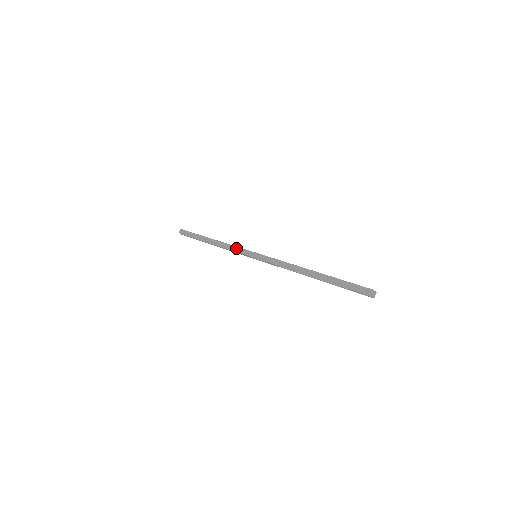
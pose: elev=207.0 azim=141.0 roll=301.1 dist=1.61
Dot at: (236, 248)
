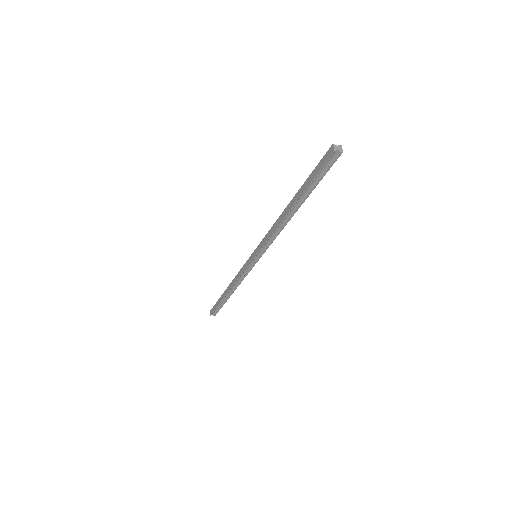
Dot at: (241, 270)
